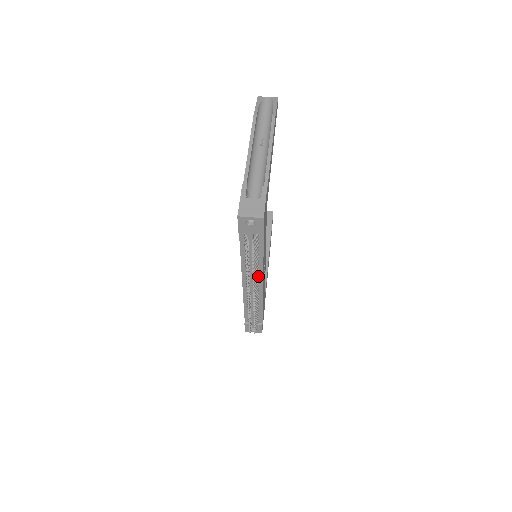
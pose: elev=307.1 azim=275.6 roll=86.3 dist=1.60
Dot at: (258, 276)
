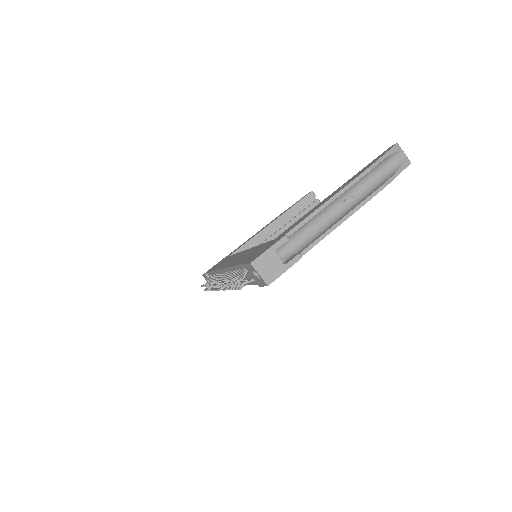
Dot at: occluded
